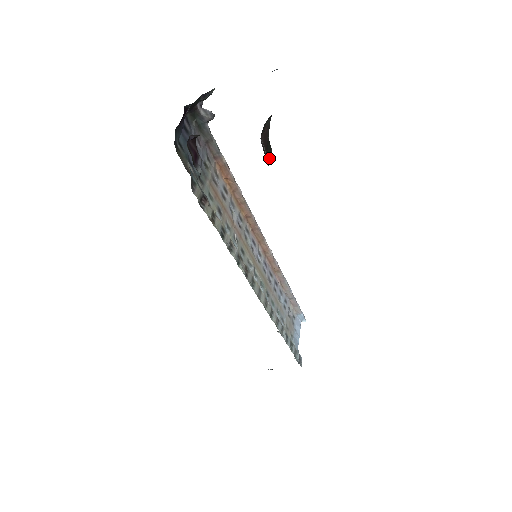
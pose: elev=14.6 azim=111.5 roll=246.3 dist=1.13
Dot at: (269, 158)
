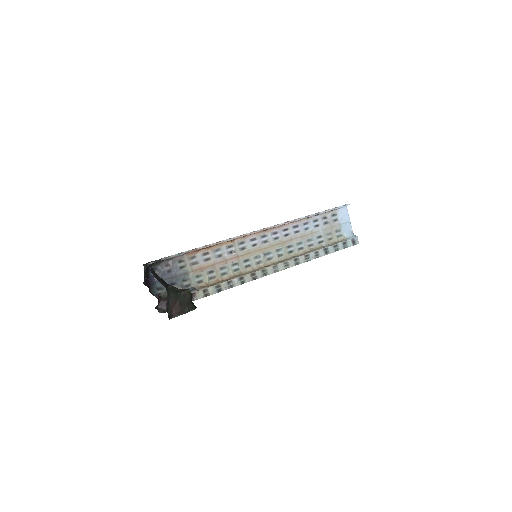
Dot at: (189, 301)
